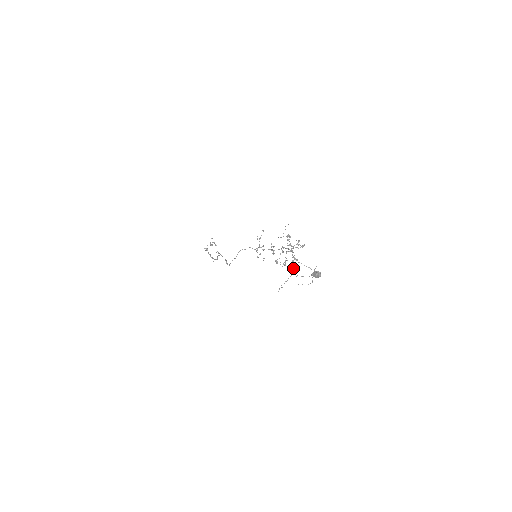
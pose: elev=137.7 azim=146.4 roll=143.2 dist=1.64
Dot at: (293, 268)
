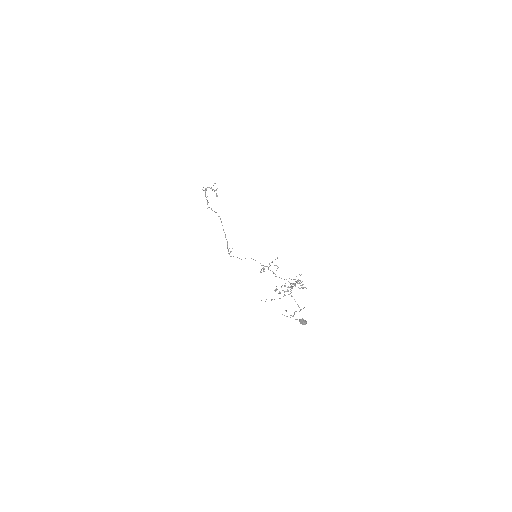
Dot at: (284, 294)
